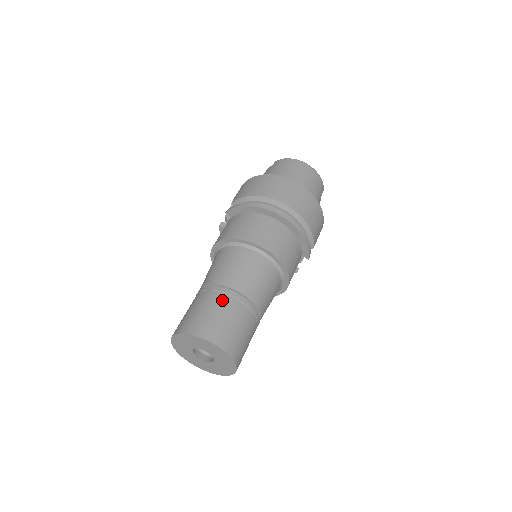
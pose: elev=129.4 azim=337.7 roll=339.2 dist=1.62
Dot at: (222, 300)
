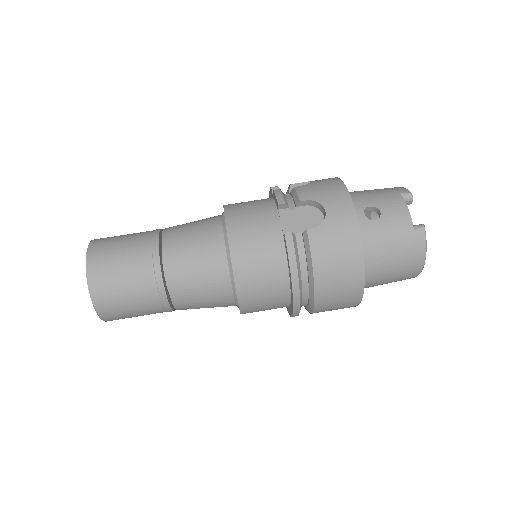
Dot at: (151, 304)
